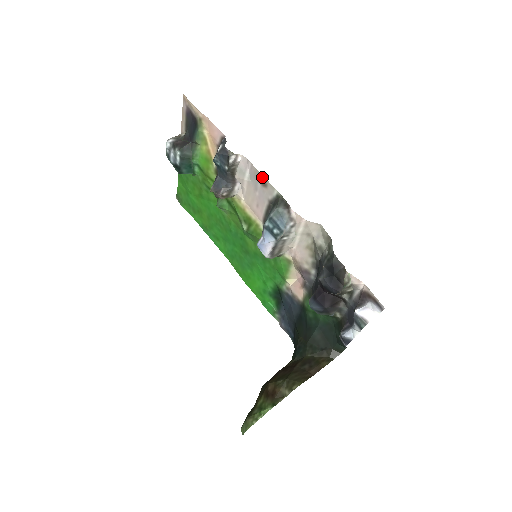
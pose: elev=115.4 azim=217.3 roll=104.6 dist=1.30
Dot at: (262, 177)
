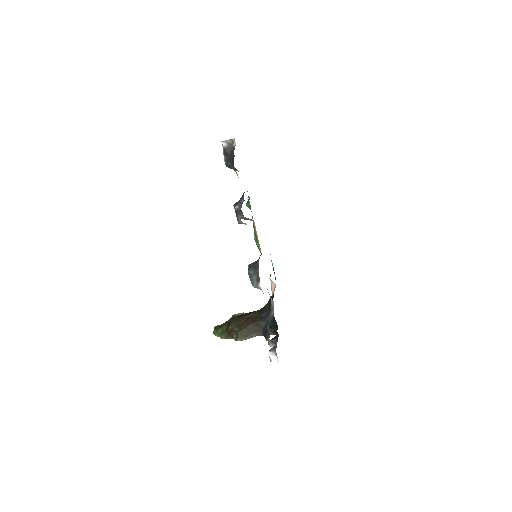
Dot at: occluded
